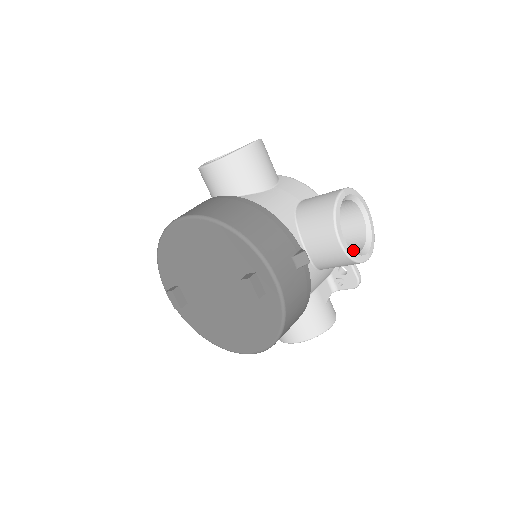
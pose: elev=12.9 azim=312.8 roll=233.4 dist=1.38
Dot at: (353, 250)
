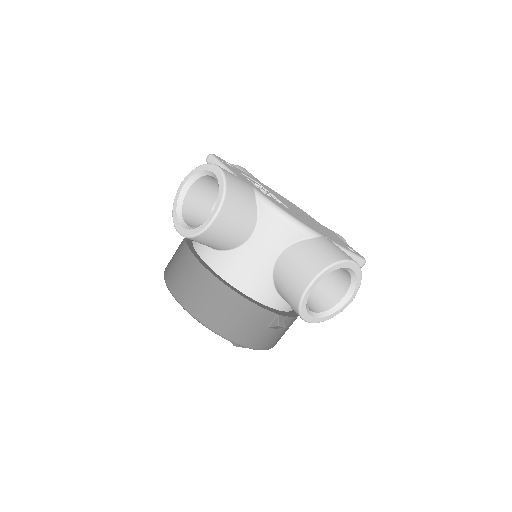
Dot at: (337, 291)
